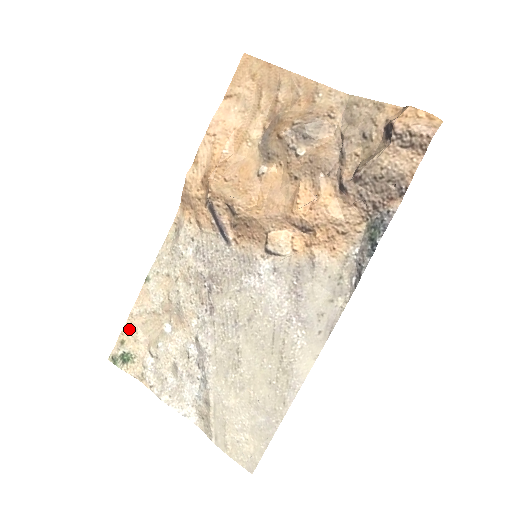
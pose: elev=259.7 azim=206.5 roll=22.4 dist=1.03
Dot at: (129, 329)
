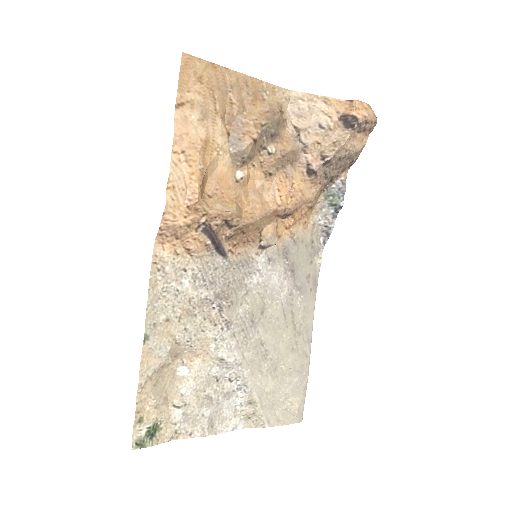
Dot at: (143, 402)
